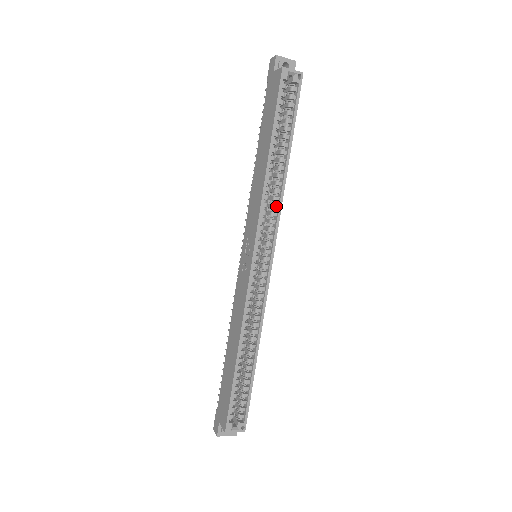
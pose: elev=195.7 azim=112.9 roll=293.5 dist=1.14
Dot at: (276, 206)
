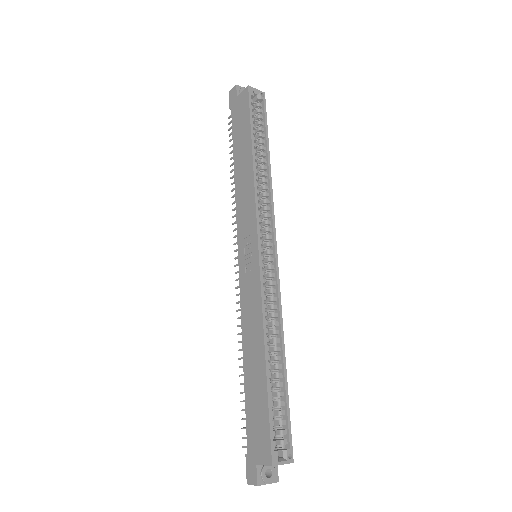
Dot at: (268, 201)
